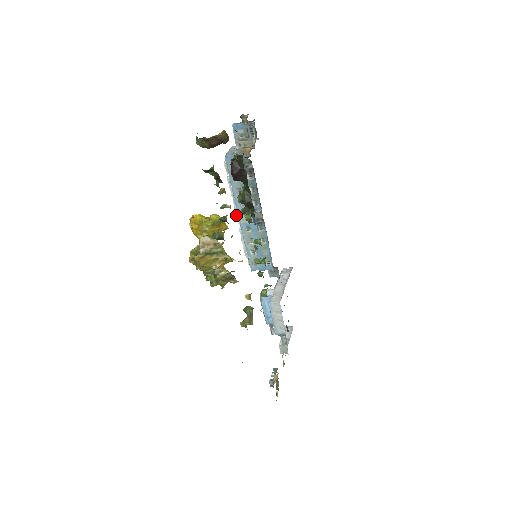
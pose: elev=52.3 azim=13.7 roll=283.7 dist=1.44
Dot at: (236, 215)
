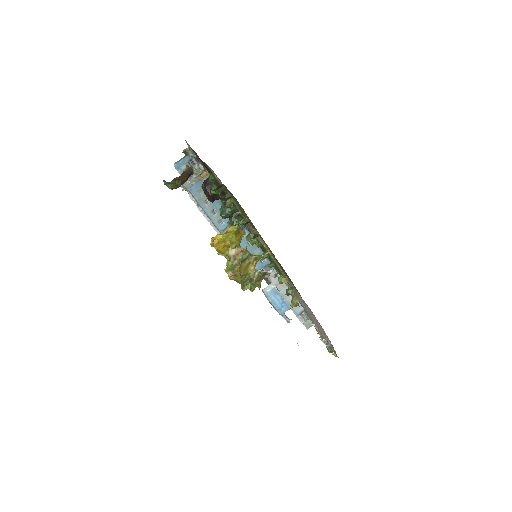
Dot at: occluded
